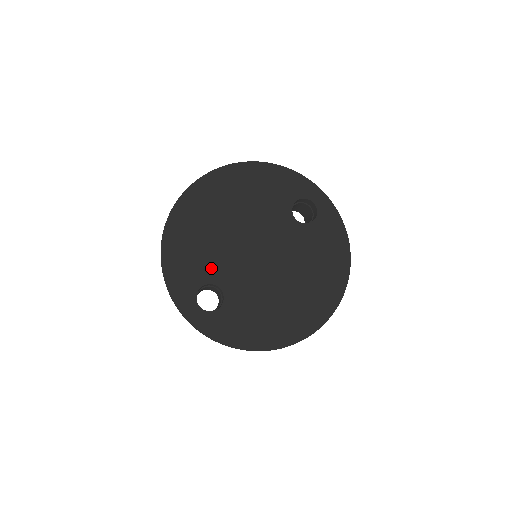
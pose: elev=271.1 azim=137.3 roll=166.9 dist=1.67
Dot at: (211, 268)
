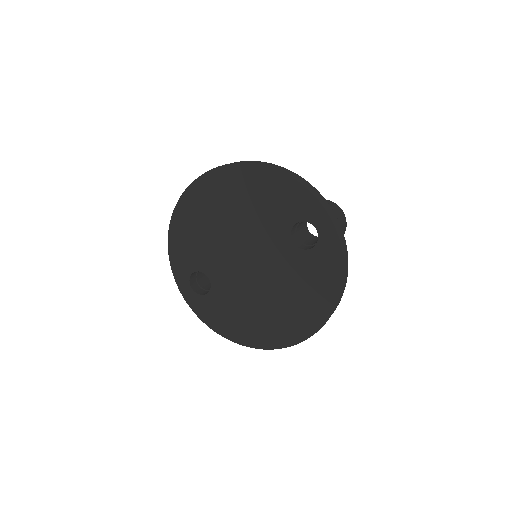
Dot at: (205, 259)
